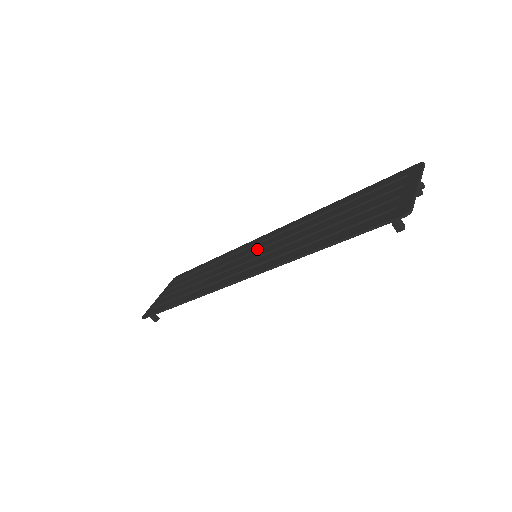
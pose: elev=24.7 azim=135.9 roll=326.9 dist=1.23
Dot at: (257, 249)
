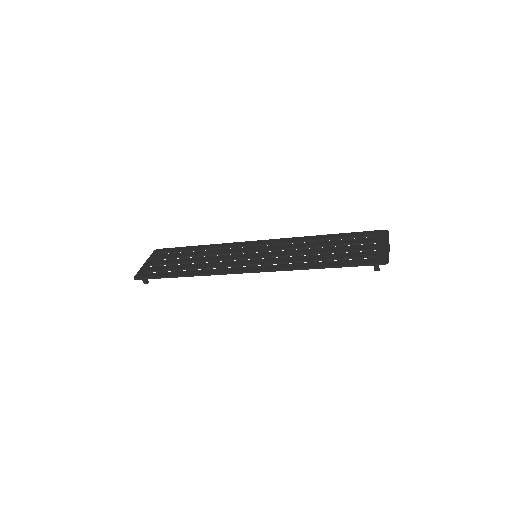
Dot at: (256, 251)
